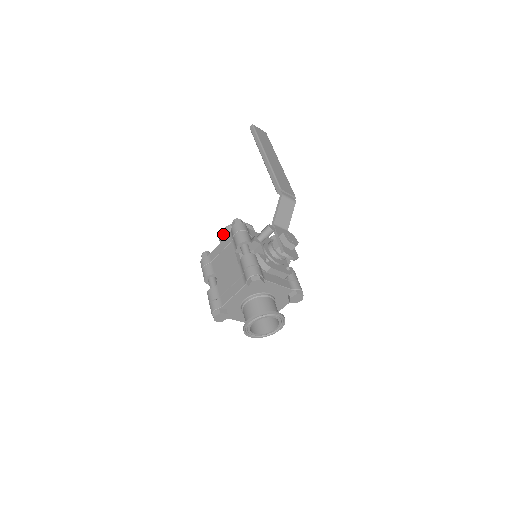
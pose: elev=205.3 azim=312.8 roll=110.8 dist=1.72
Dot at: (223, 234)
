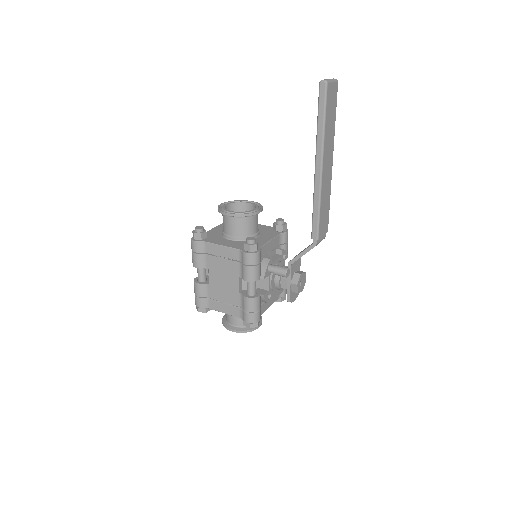
Dot at: (226, 215)
